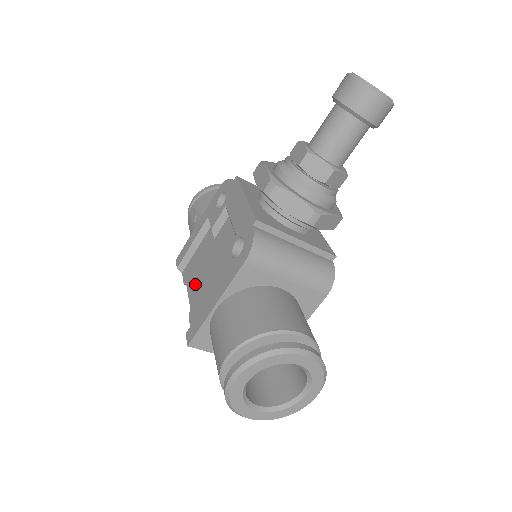
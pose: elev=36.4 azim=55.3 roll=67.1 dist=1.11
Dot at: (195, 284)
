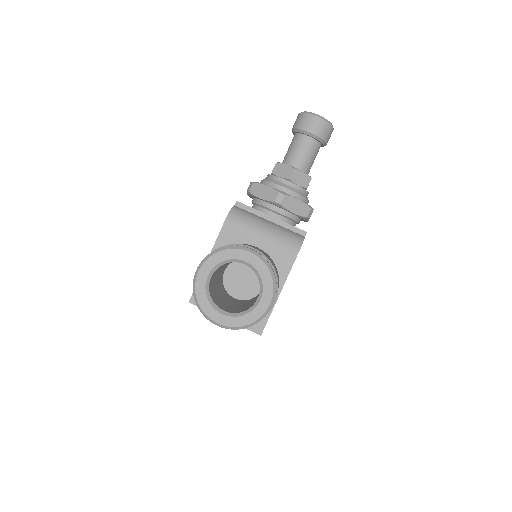
Dot at: occluded
